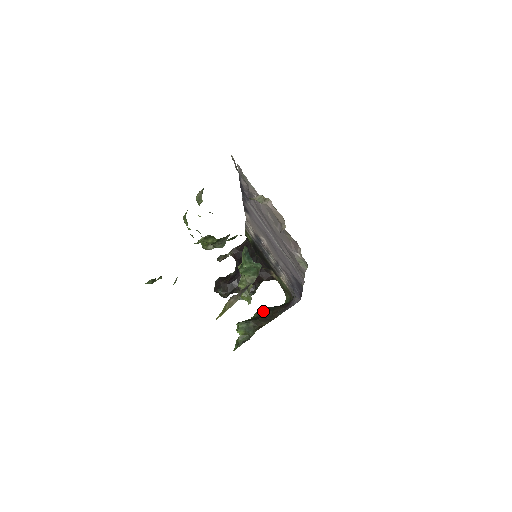
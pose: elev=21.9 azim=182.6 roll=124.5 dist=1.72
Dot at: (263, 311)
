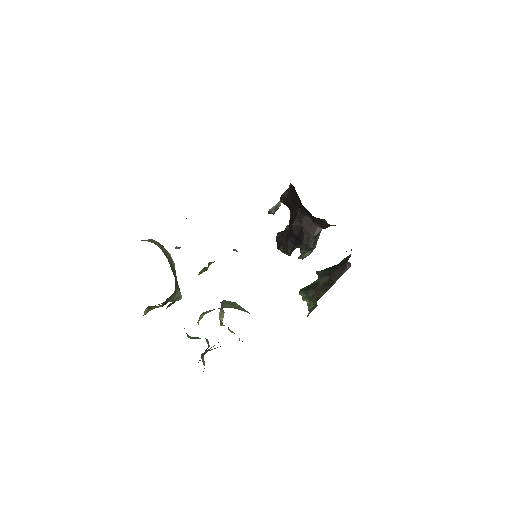
Dot at: (319, 277)
